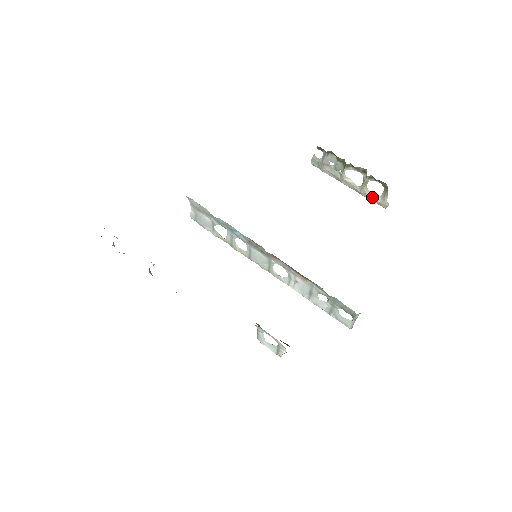
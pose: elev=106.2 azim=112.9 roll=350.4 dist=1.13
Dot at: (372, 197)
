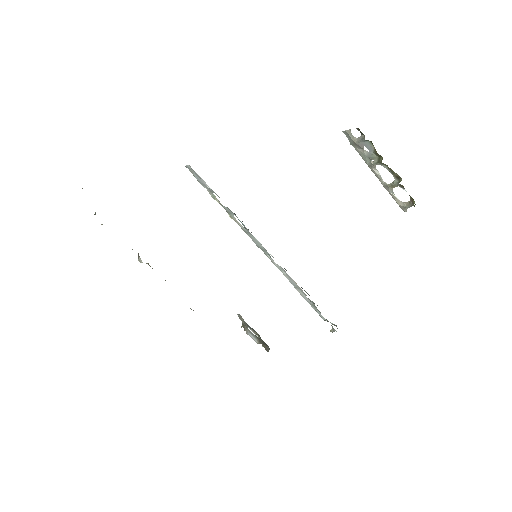
Dot at: (393, 197)
